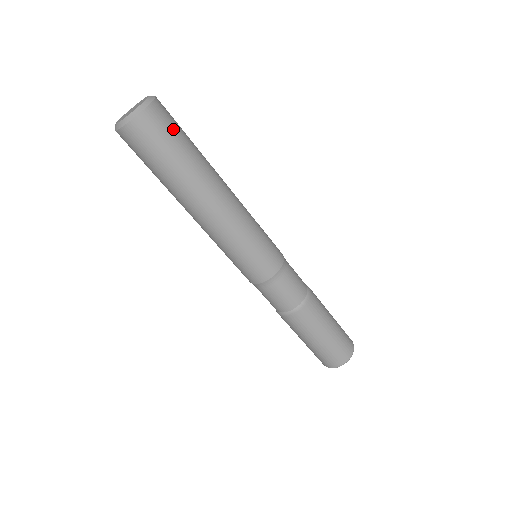
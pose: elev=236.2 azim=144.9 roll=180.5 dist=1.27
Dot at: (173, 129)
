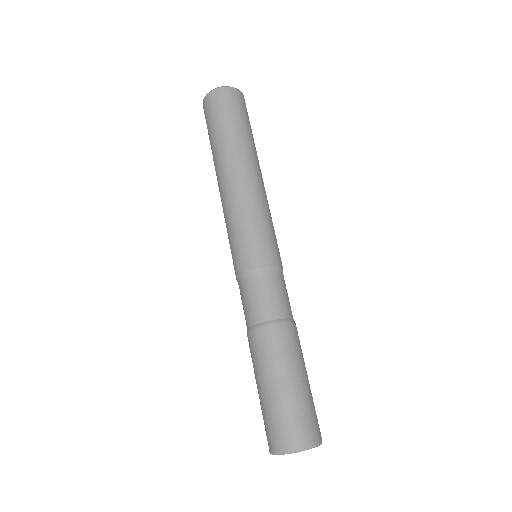
Dot at: (232, 109)
